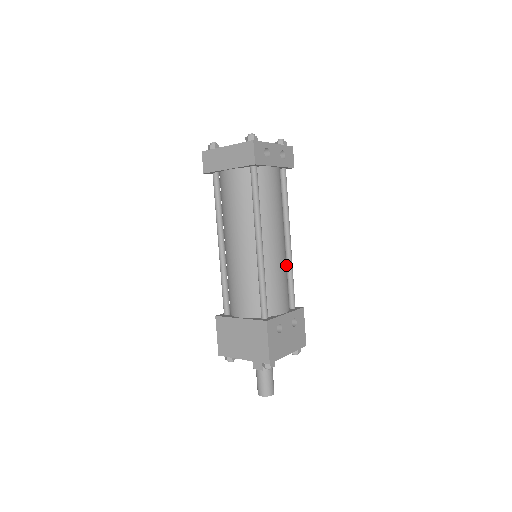
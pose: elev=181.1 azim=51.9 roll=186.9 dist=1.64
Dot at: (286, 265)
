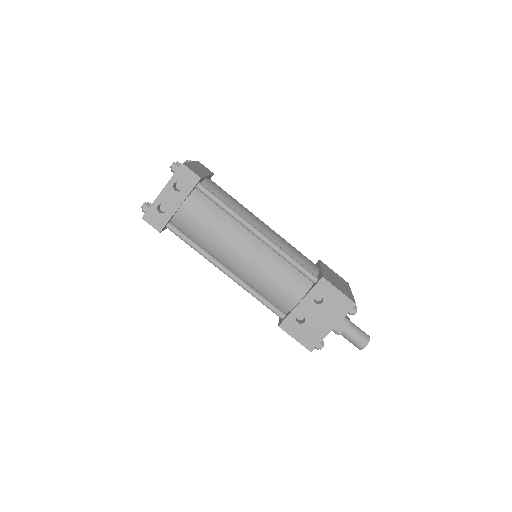
Dot at: (273, 257)
